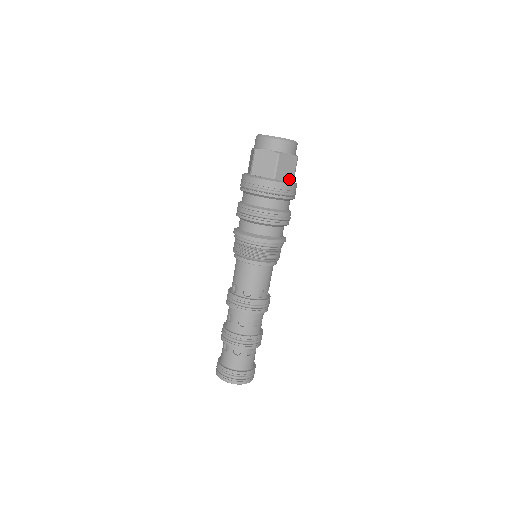
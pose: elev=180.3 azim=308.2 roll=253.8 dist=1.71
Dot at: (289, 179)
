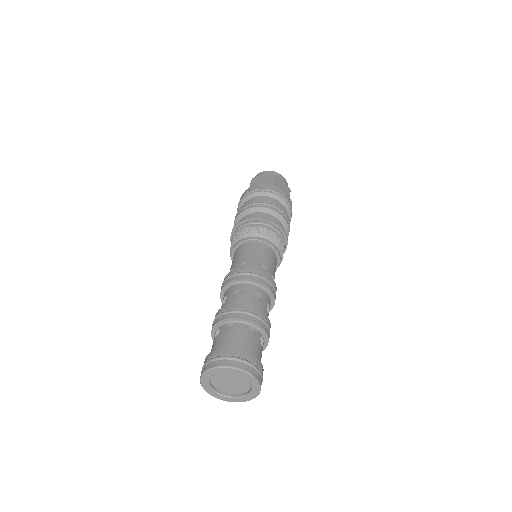
Dot at: occluded
